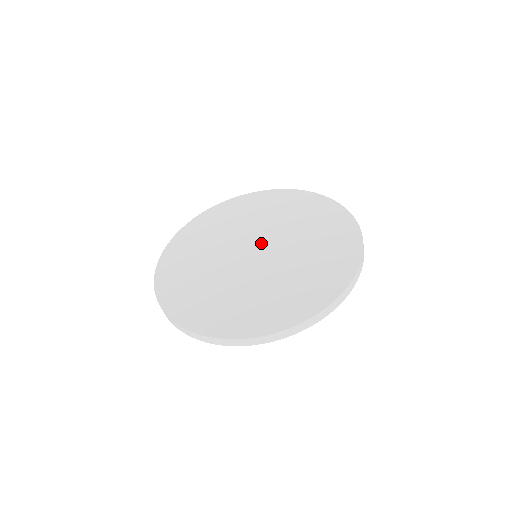
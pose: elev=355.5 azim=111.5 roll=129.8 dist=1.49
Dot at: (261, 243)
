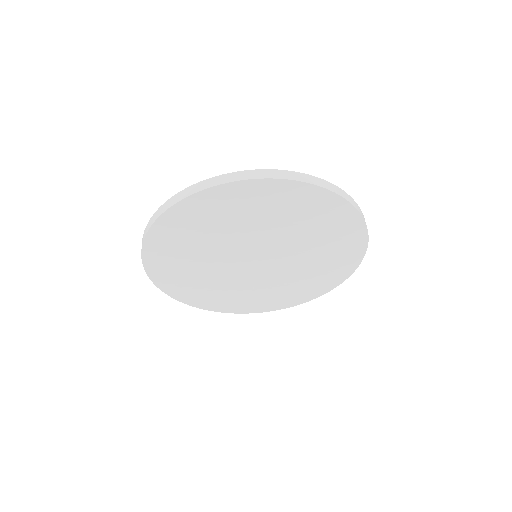
Dot at: occluded
